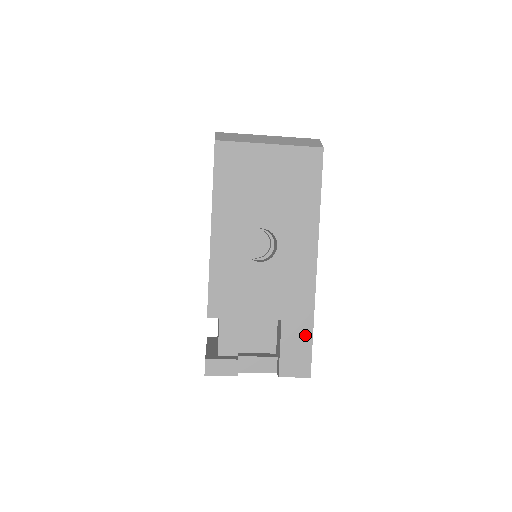
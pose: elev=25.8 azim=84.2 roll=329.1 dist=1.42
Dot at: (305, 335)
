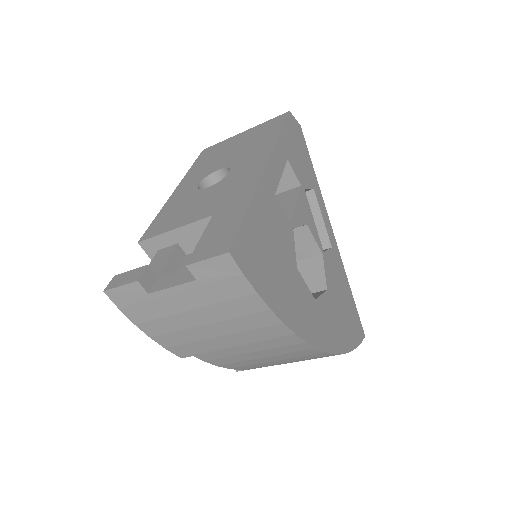
Dot at: (236, 216)
